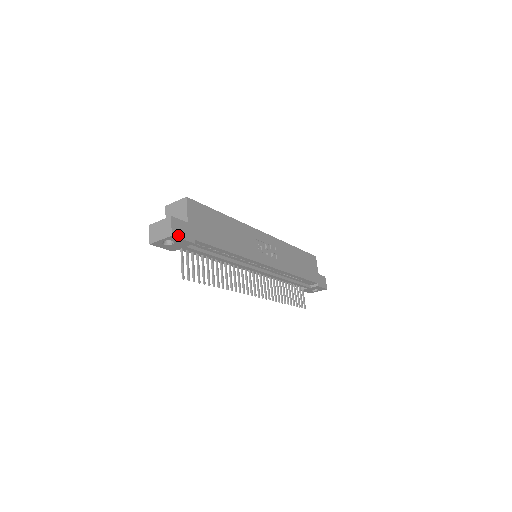
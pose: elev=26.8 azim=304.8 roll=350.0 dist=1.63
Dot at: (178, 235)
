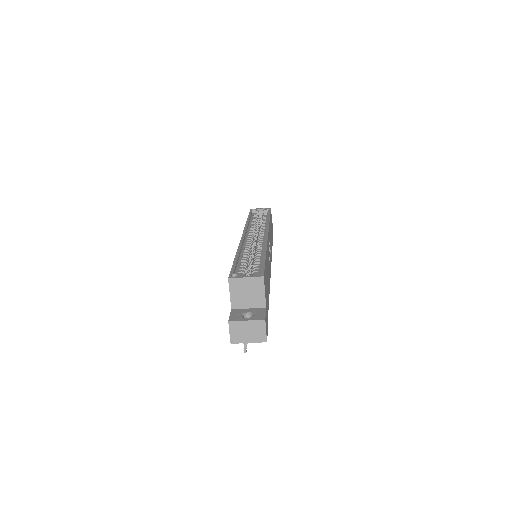
Dot at: (267, 334)
